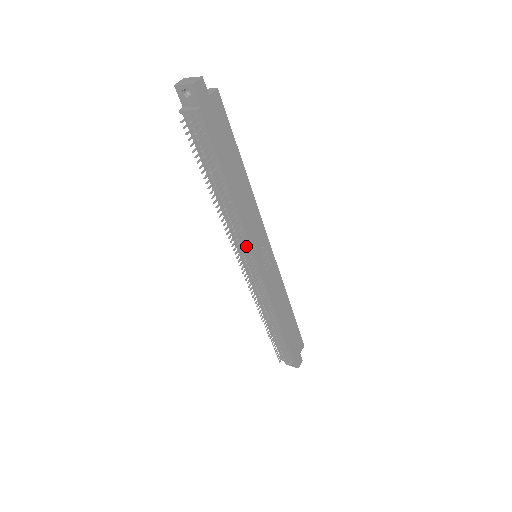
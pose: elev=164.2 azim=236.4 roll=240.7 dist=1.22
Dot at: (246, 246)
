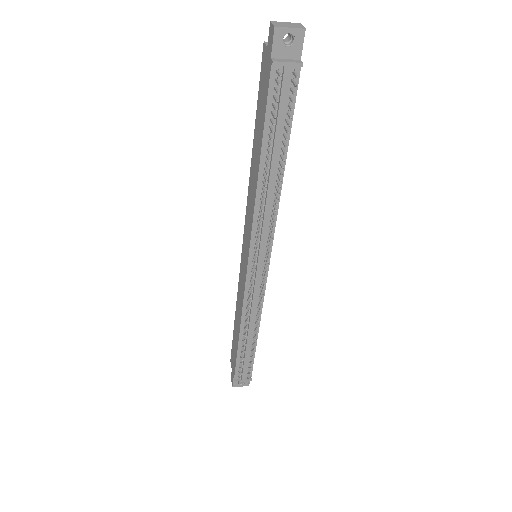
Dot at: (269, 241)
